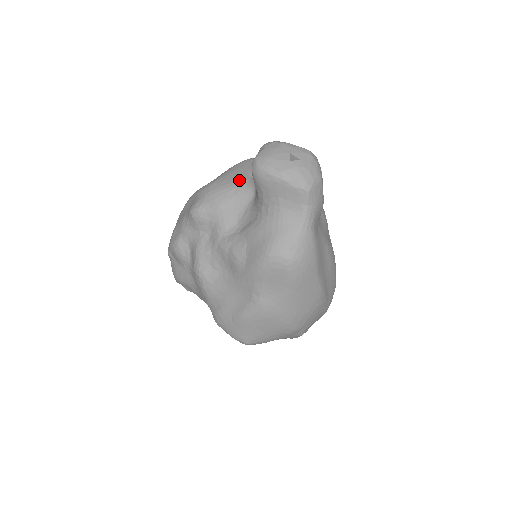
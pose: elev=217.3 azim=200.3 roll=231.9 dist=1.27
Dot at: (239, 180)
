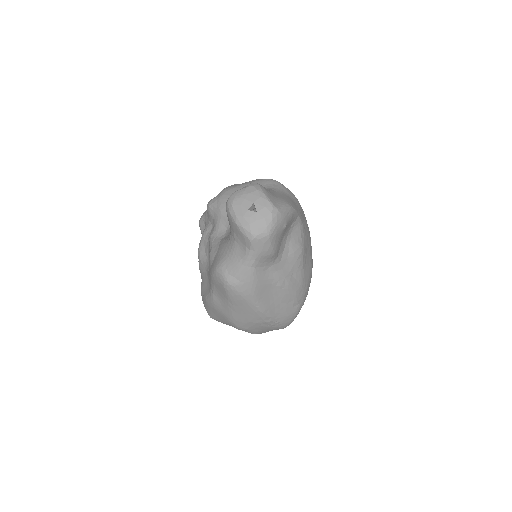
Dot at: occluded
